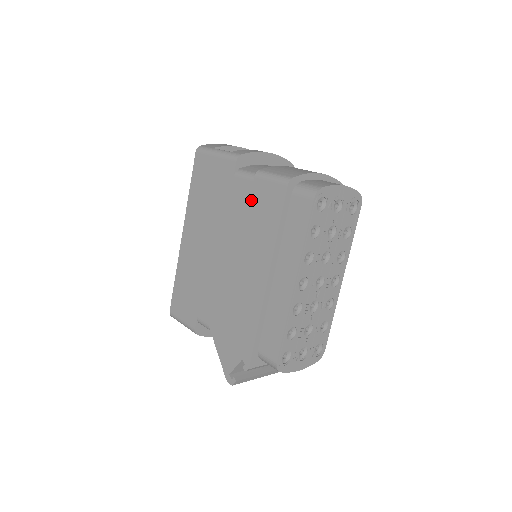
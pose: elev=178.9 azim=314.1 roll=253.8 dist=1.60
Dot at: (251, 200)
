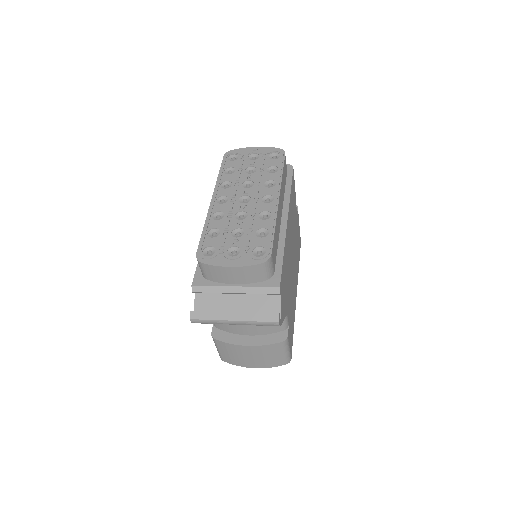
Dot at: occluded
